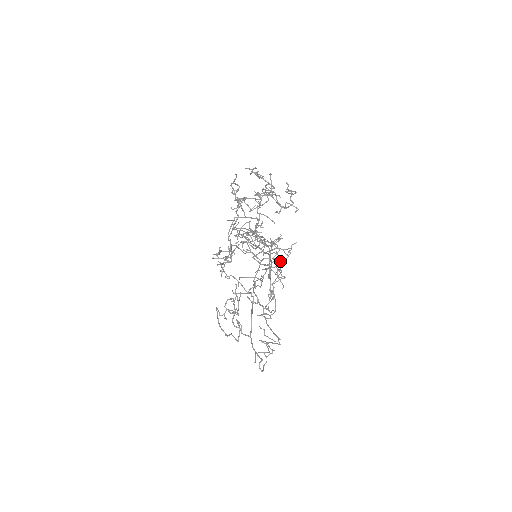
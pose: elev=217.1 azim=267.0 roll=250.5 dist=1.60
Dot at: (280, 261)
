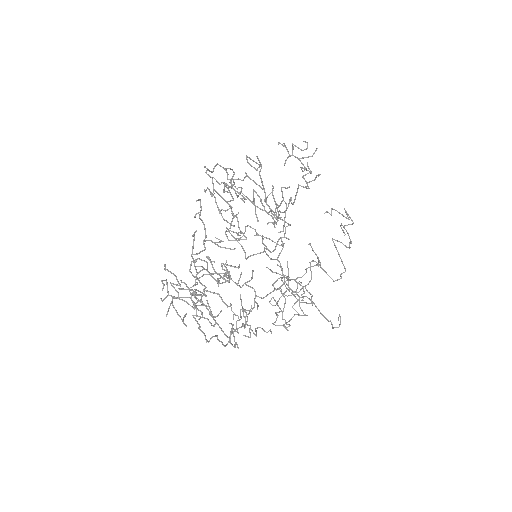
Dot at: occluded
